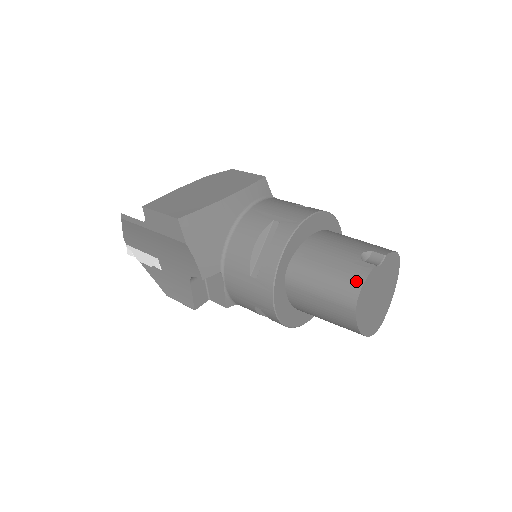
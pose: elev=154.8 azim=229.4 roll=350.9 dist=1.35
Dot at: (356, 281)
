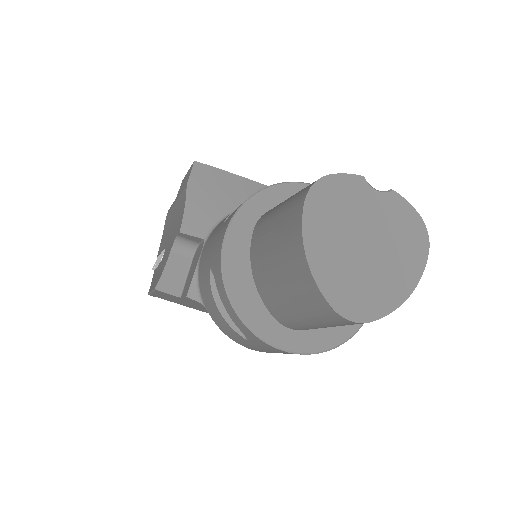
Dot at: occluded
